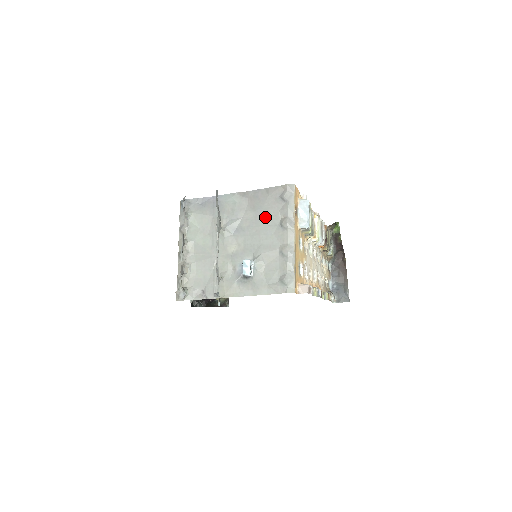
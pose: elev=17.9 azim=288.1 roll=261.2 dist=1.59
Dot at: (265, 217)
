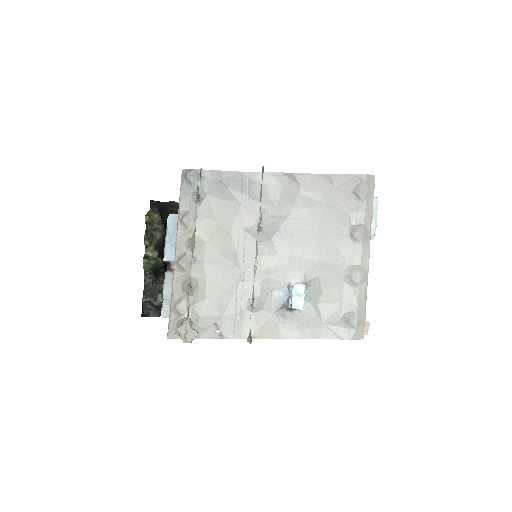
Dot at: (327, 219)
